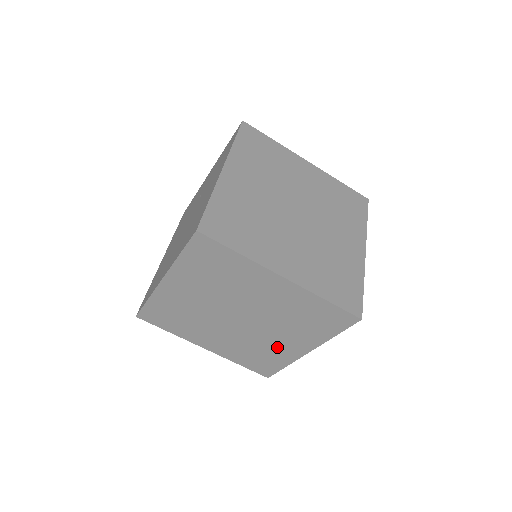
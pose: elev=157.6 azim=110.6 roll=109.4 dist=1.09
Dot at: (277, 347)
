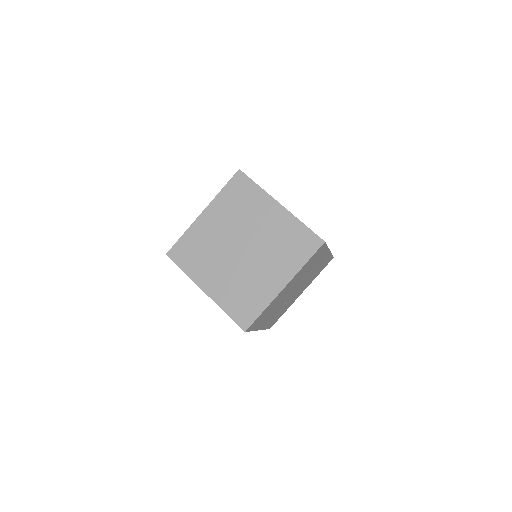
Dot at: occluded
